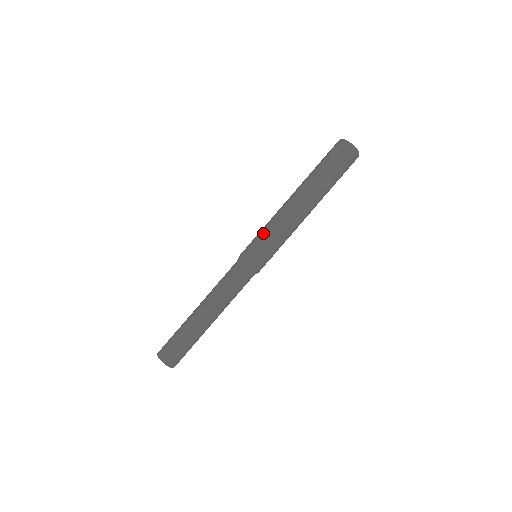
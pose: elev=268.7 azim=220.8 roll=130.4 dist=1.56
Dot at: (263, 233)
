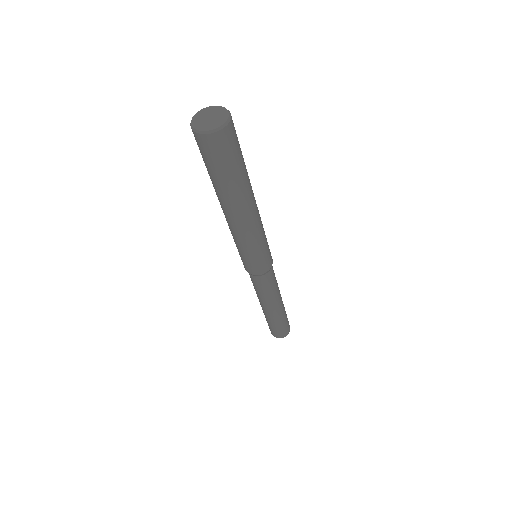
Dot at: (246, 254)
